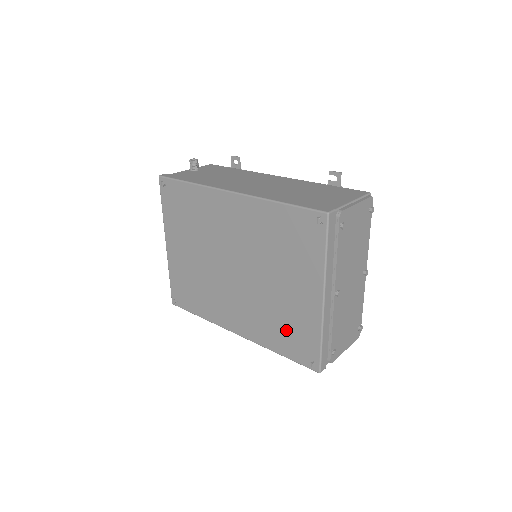
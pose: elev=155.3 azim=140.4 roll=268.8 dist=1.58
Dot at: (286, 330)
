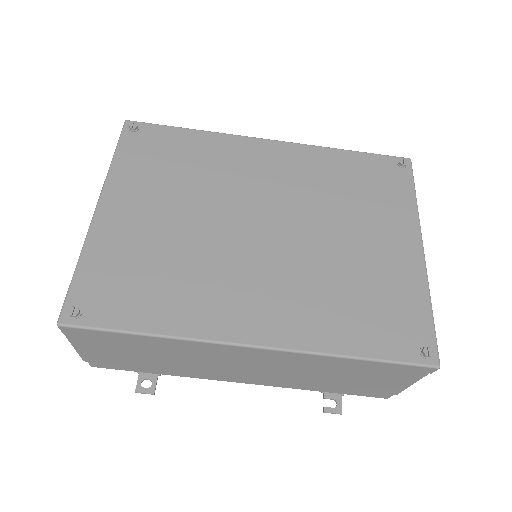
Dot at: (368, 306)
